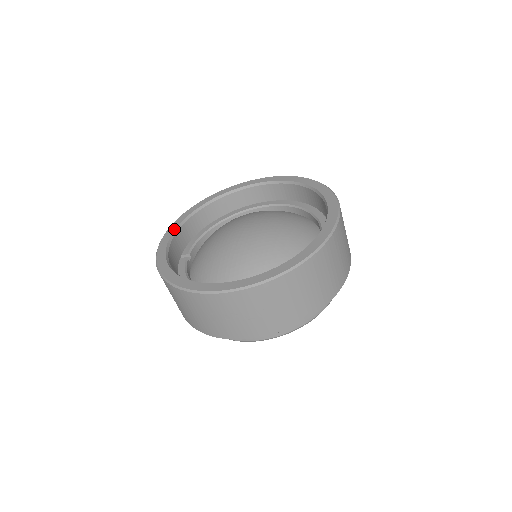
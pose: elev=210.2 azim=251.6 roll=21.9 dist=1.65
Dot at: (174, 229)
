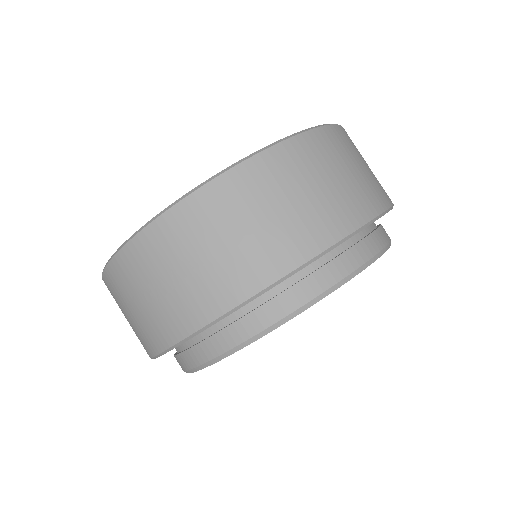
Dot at: occluded
